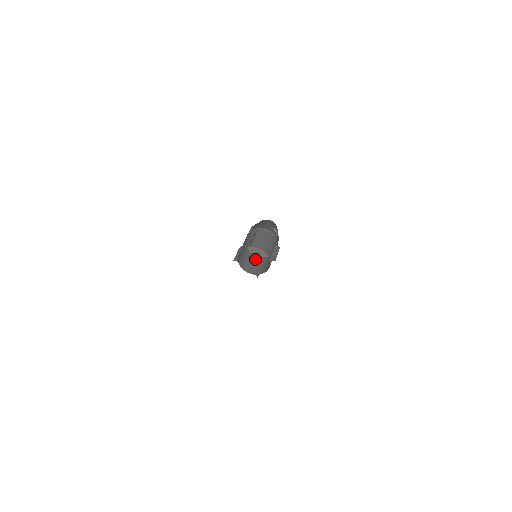
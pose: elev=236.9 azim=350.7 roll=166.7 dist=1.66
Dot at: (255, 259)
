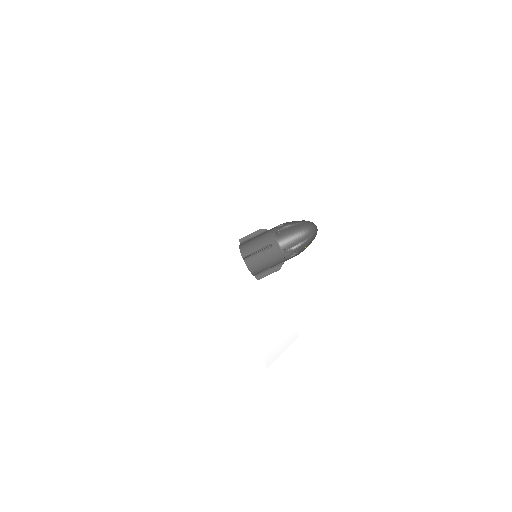
Dot at: occluded
